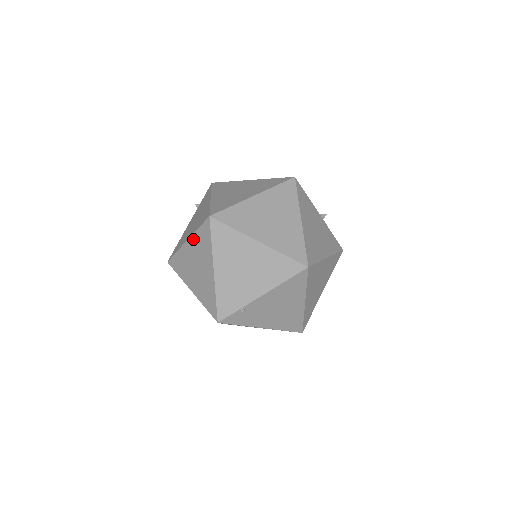
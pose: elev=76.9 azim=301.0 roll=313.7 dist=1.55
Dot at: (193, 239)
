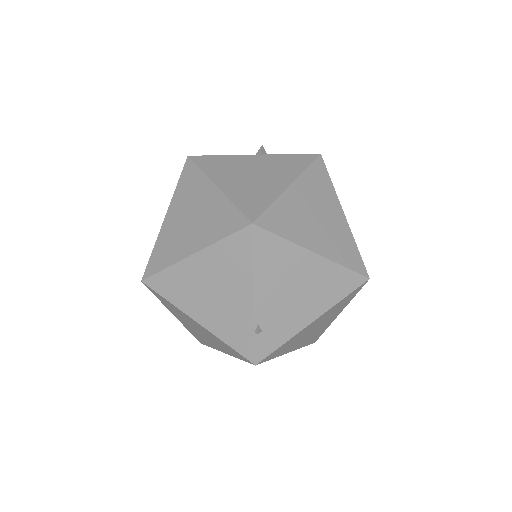
Dot at: (170, 310)
